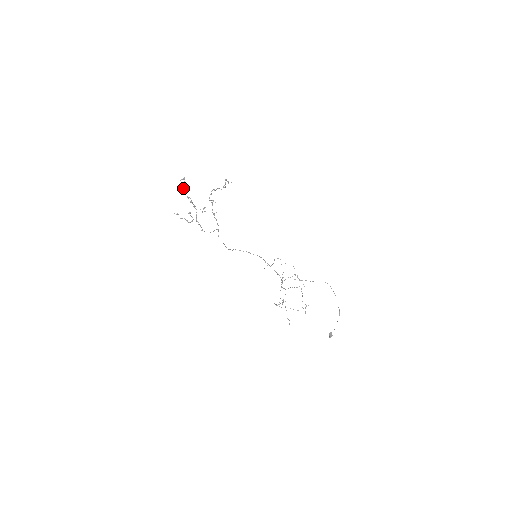
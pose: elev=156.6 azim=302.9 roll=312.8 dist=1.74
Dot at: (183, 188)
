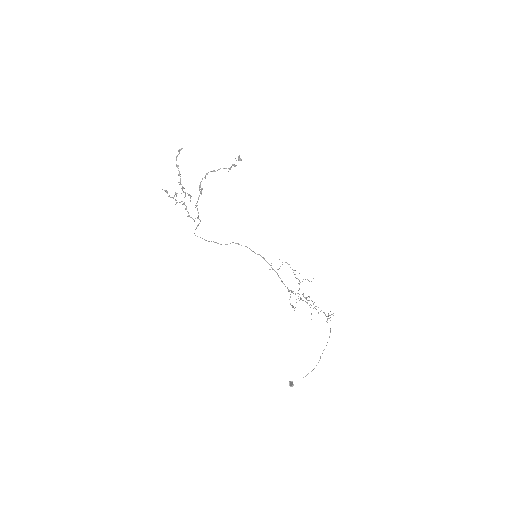
Dot at: occluded
